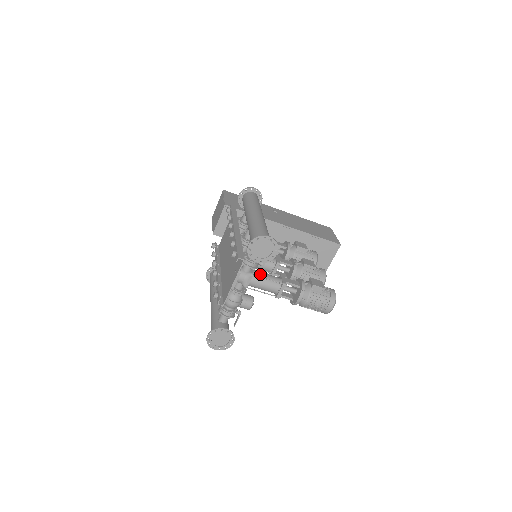
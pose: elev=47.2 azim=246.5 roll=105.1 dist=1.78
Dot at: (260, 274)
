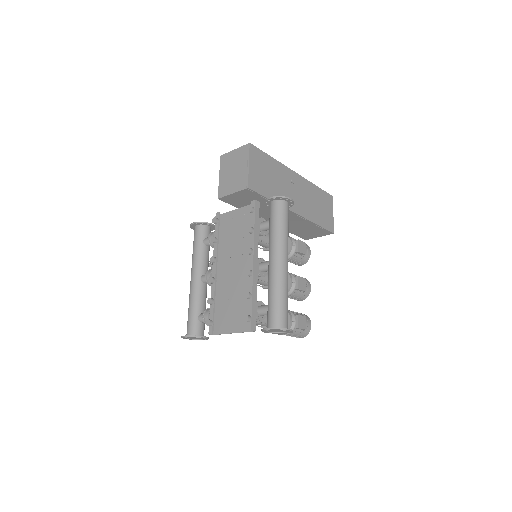
Dot at: occluded
